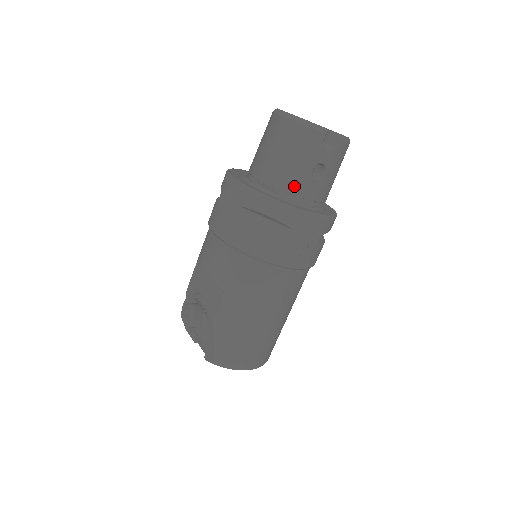
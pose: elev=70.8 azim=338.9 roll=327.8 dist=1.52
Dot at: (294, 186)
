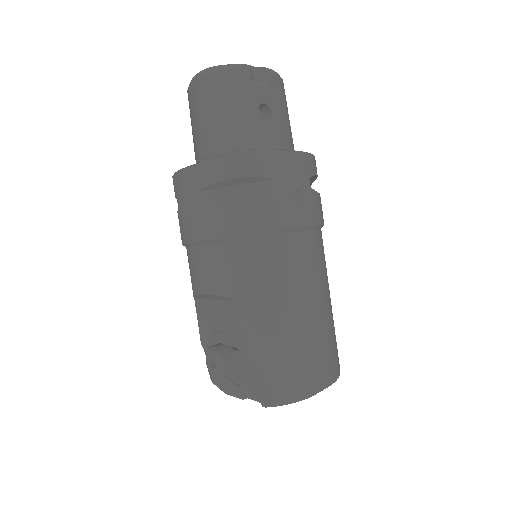
Dot at: (248, 139)
